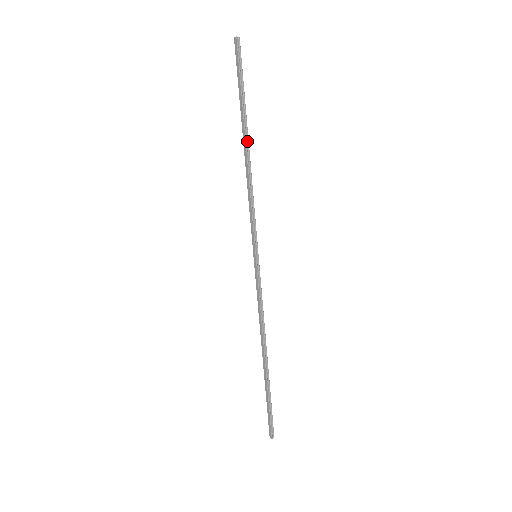
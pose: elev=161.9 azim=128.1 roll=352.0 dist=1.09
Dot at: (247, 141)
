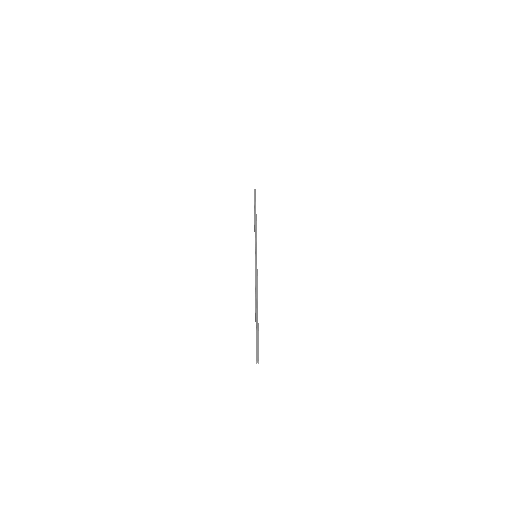
Dot at: (256, 216)
